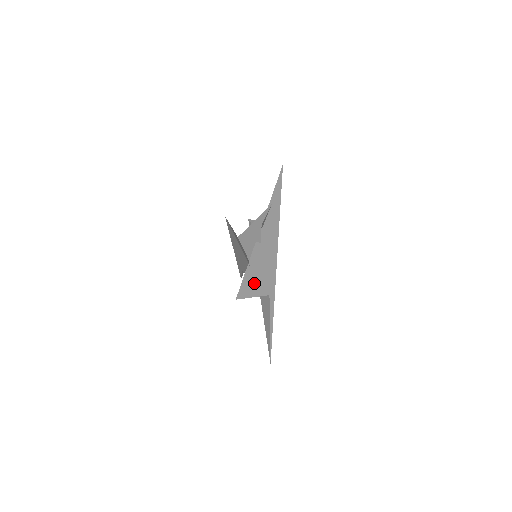
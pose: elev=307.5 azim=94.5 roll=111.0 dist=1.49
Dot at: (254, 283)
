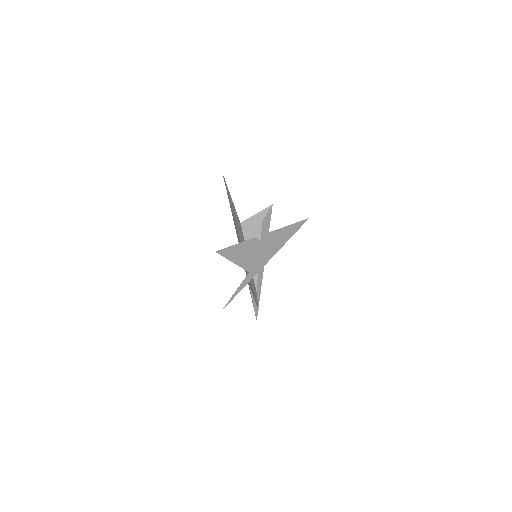
Dot at: (239, 256)
